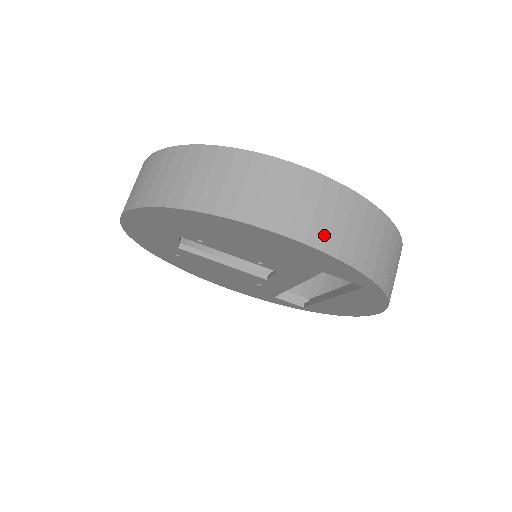
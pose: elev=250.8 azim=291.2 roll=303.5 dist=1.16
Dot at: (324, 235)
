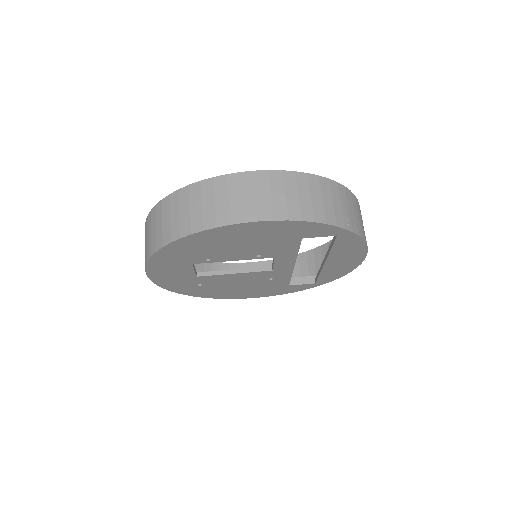
Dot at: (285, 209)
